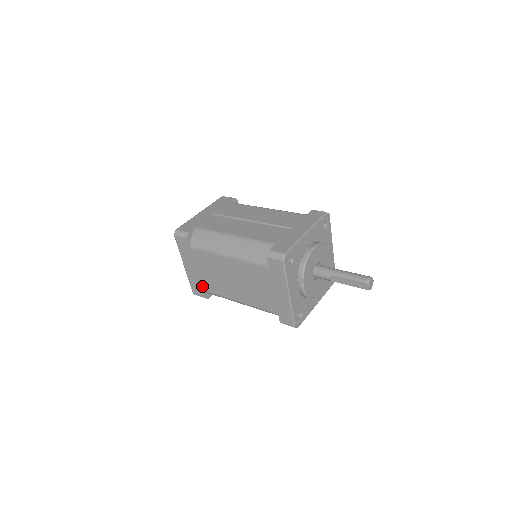
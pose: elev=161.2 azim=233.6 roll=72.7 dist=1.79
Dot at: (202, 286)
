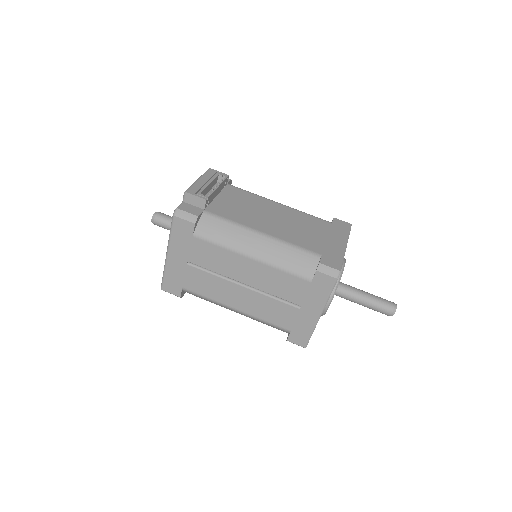
Dot at: occluded
